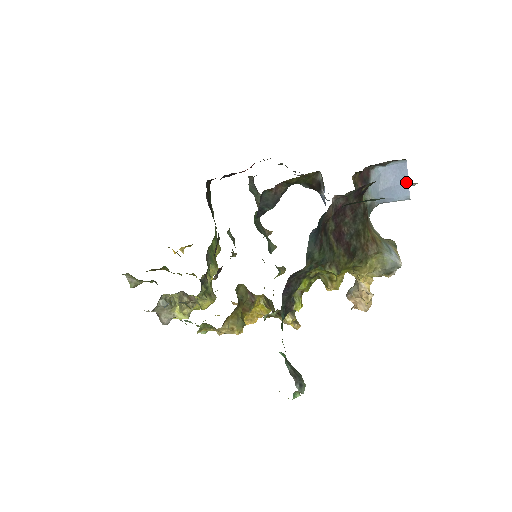
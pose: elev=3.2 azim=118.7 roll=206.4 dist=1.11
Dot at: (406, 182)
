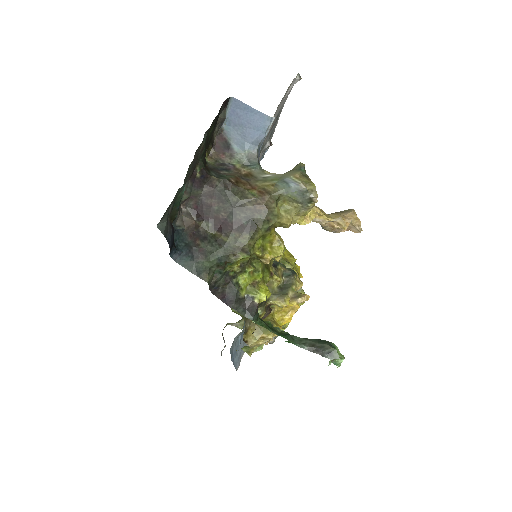
Dot at: (253, 111)
